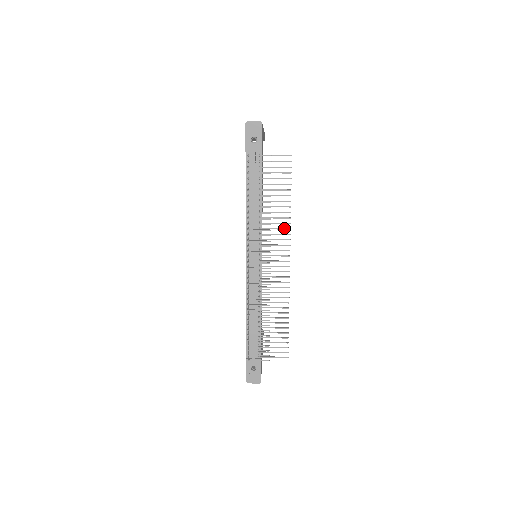
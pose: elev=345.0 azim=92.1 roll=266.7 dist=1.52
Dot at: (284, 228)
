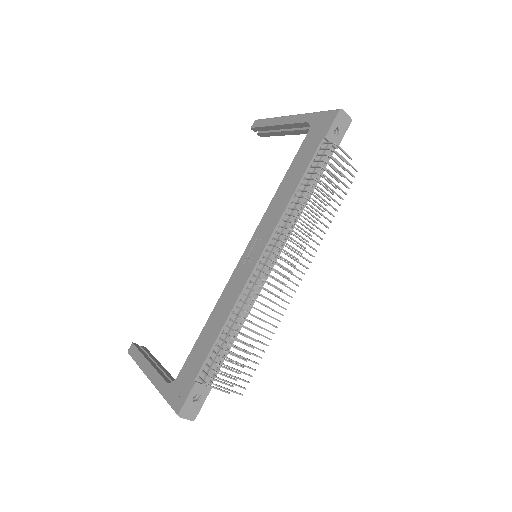
Dot at: occluded
